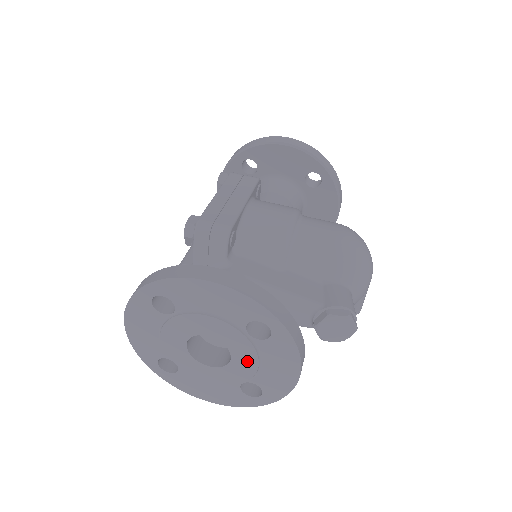
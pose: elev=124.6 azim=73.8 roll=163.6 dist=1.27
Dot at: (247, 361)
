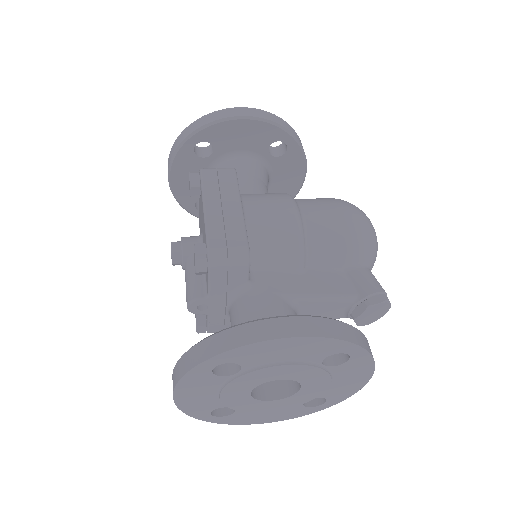
Dot at: (318, 385)
